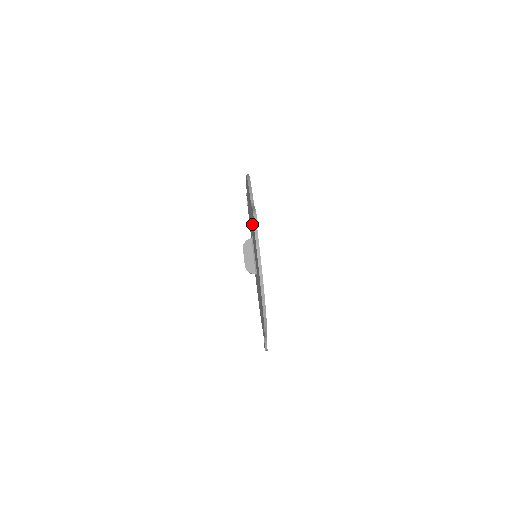
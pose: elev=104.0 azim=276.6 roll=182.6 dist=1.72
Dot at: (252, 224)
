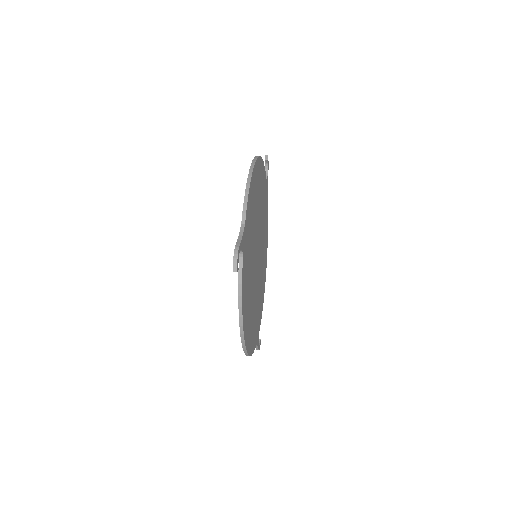
Dot at: occluded
